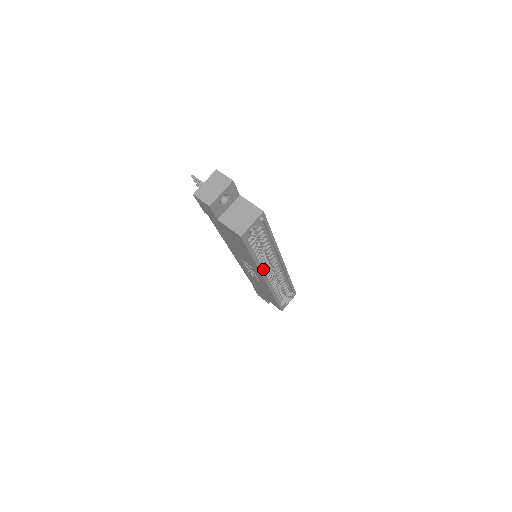
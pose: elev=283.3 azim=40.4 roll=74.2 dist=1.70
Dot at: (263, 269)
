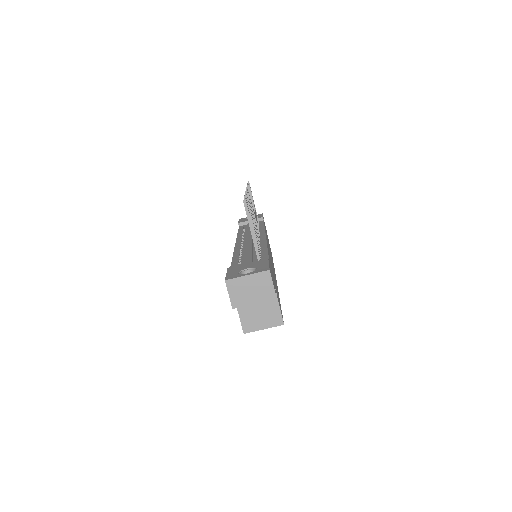
Dot at: occluded
